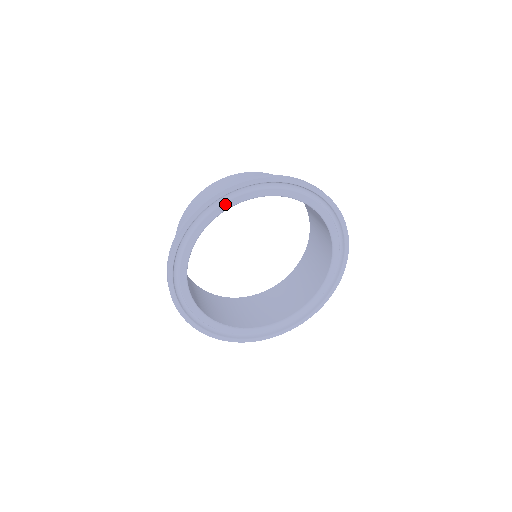
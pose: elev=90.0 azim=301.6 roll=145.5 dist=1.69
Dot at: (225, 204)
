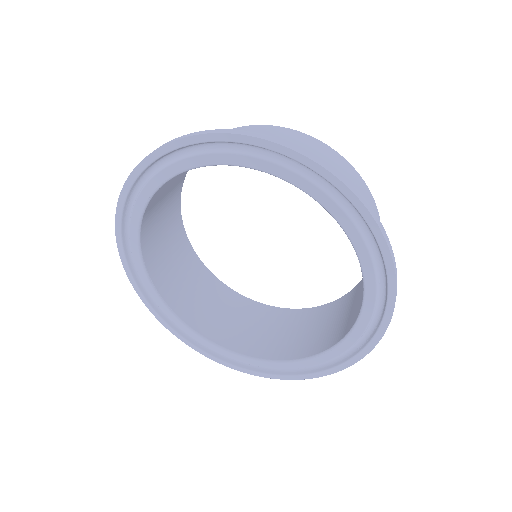
Dot at: (259, 160)
